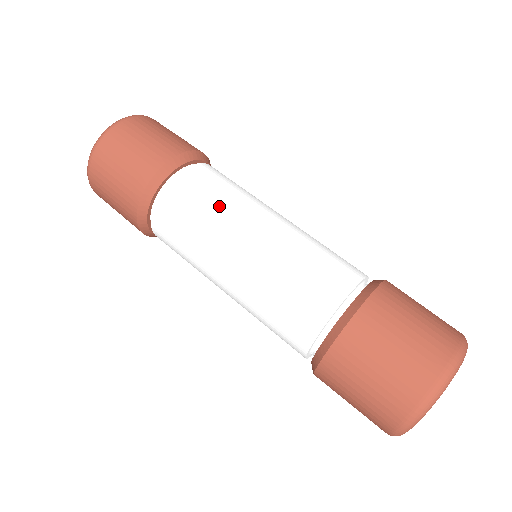
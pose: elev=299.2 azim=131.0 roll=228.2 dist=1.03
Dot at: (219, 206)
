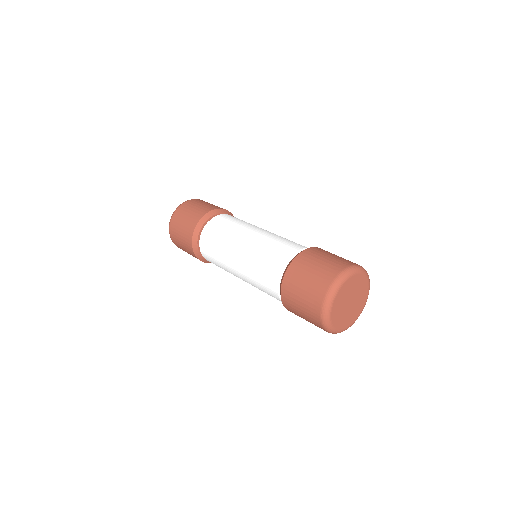
Dot at: (226, 233)
